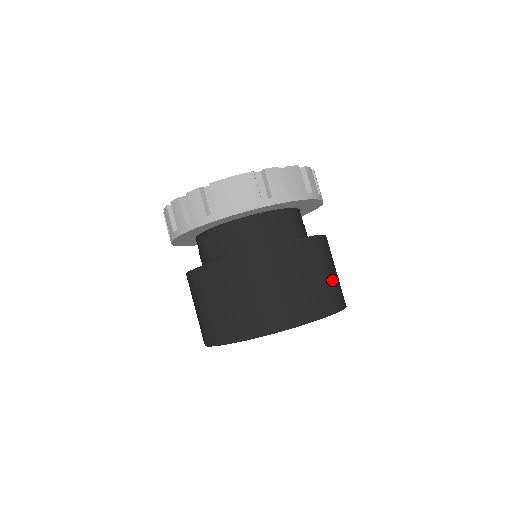
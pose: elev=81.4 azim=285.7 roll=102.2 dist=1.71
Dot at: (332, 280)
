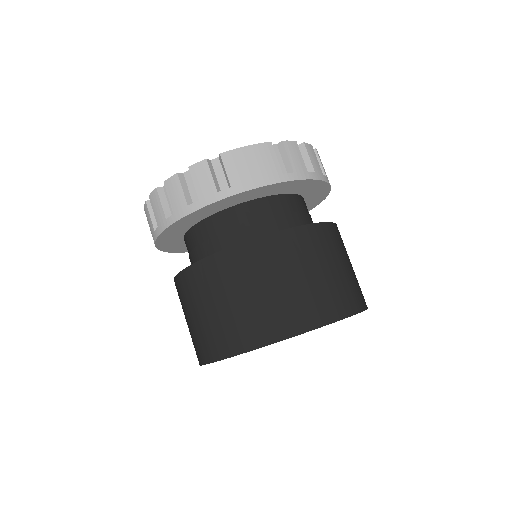
Dot at: (354, 274)
